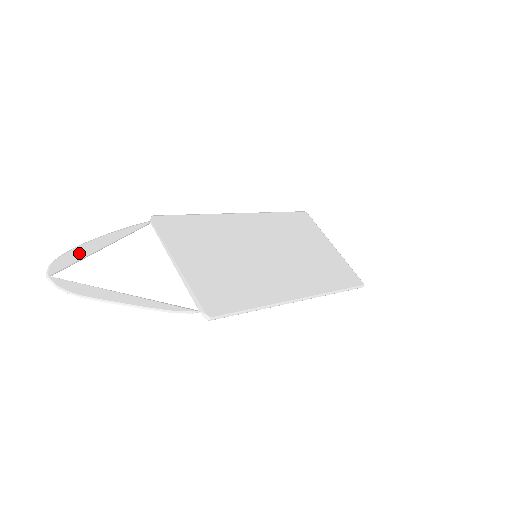
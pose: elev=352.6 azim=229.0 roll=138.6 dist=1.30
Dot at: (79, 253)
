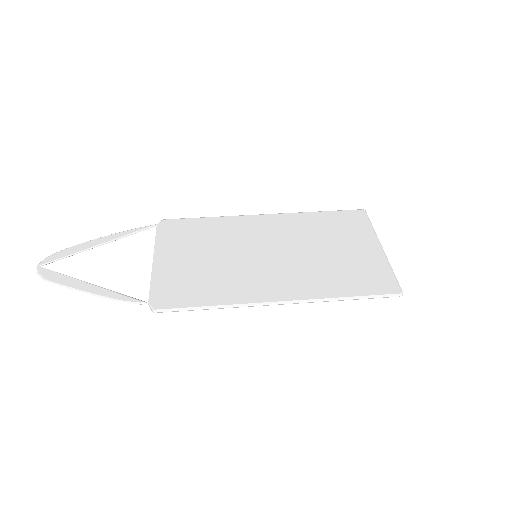
Dot at: (74, 250)
